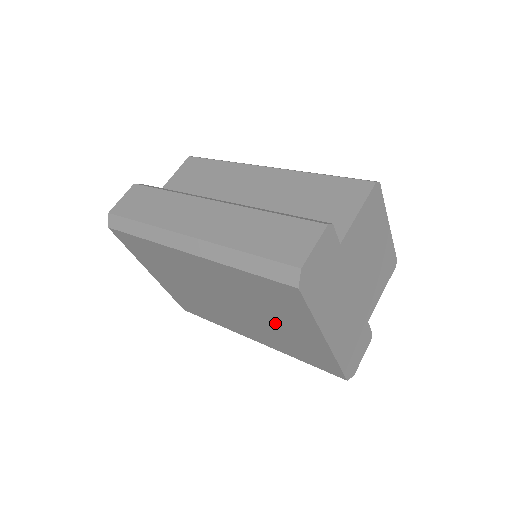
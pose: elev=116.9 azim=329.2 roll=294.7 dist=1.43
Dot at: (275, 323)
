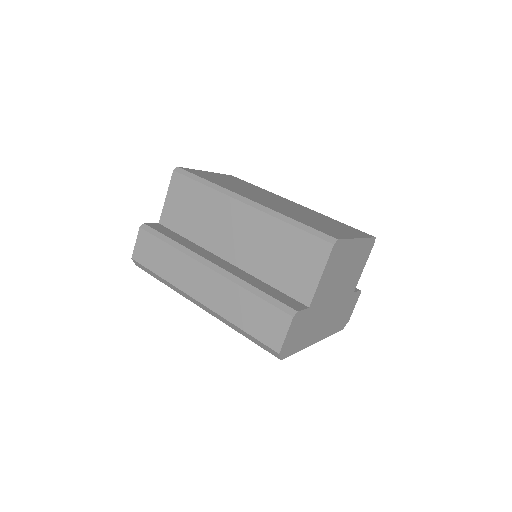
Dot at: occluded
